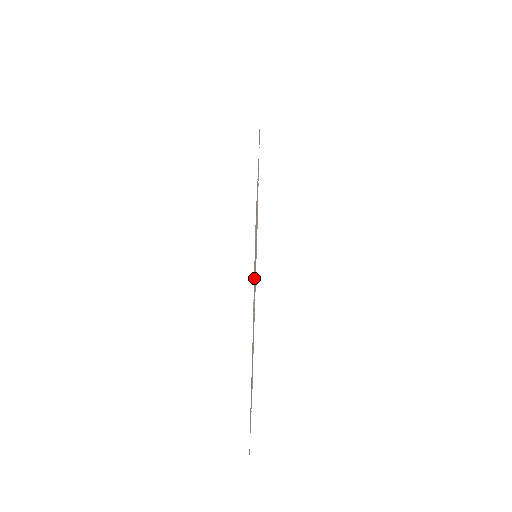
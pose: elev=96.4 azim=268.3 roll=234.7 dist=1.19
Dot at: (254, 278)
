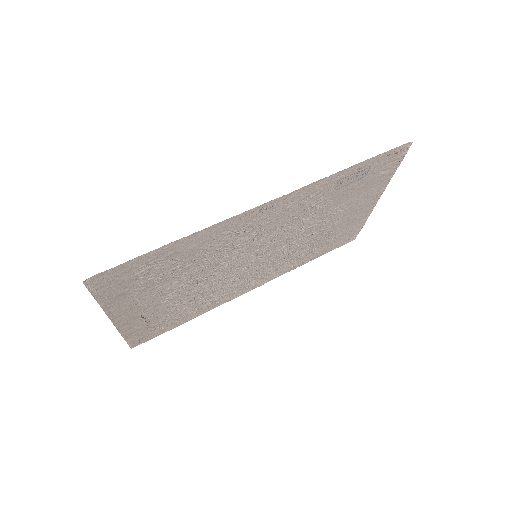
Dot at: (119, 292)
